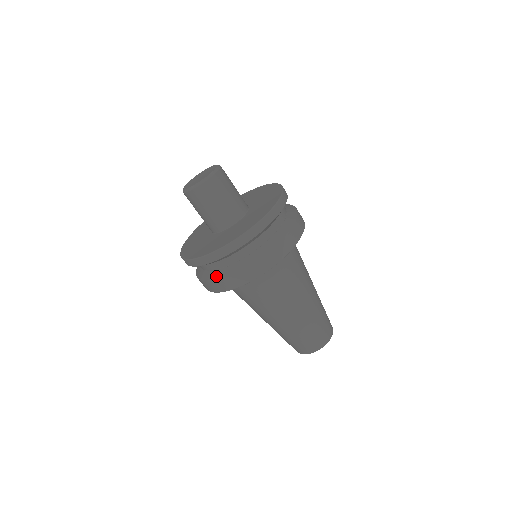
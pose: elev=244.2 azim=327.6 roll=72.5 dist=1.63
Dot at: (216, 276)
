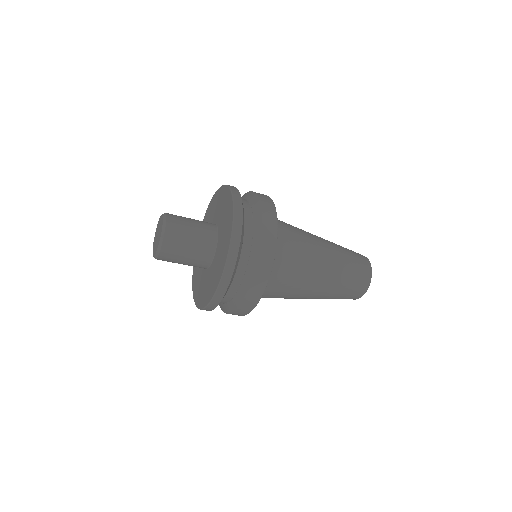
Dot at: occluded
